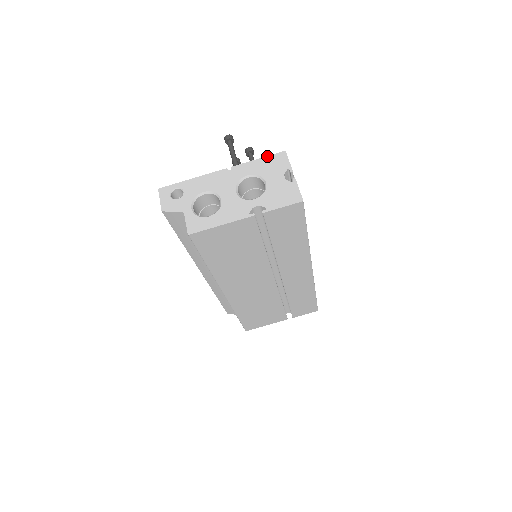
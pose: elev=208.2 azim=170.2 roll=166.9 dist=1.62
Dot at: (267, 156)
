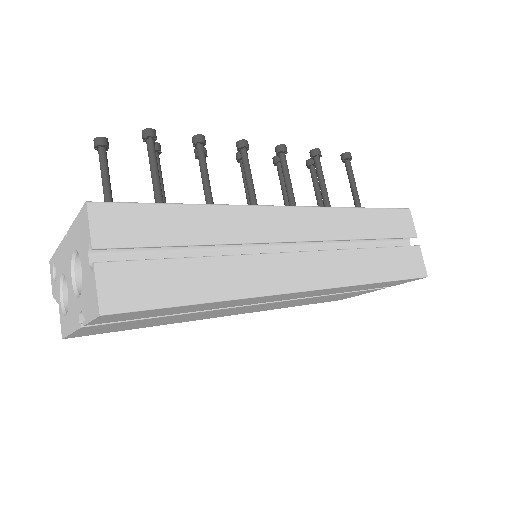
Dot at: (78, 213)
